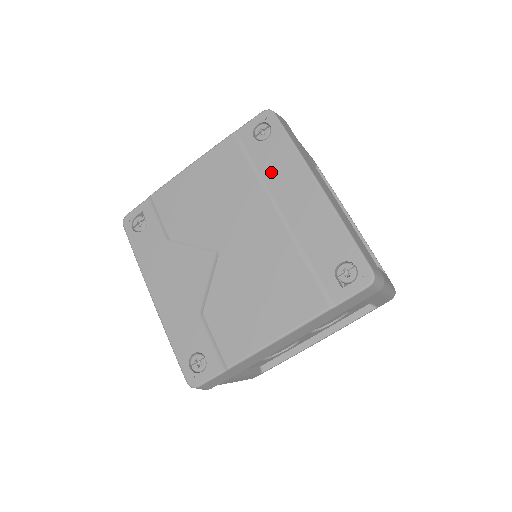
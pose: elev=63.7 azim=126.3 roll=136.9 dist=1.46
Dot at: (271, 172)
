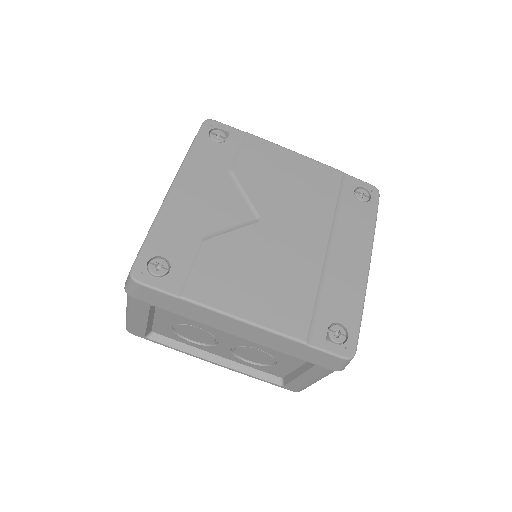
Dot at: (346, 221)
